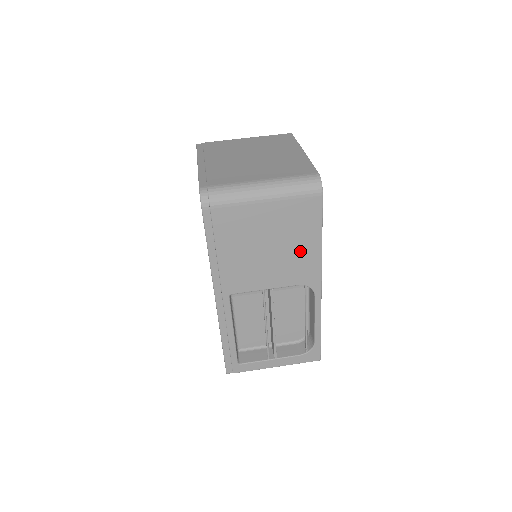
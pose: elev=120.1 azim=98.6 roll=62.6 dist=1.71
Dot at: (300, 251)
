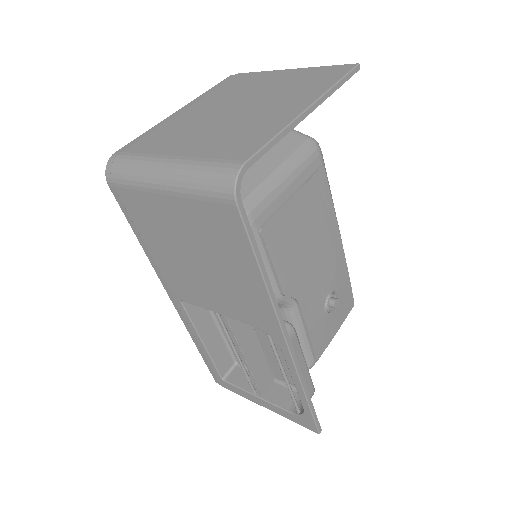
Dot at: (238, 281)
